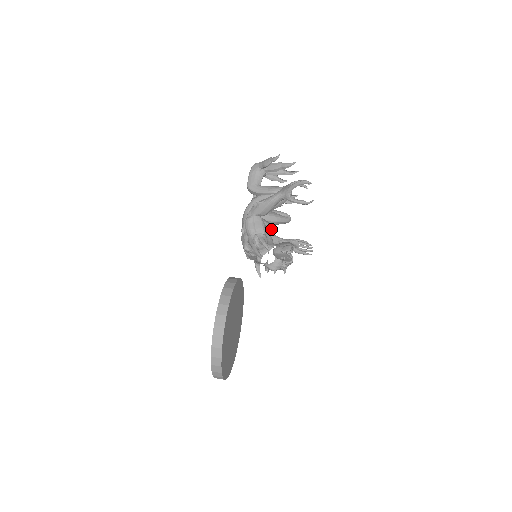
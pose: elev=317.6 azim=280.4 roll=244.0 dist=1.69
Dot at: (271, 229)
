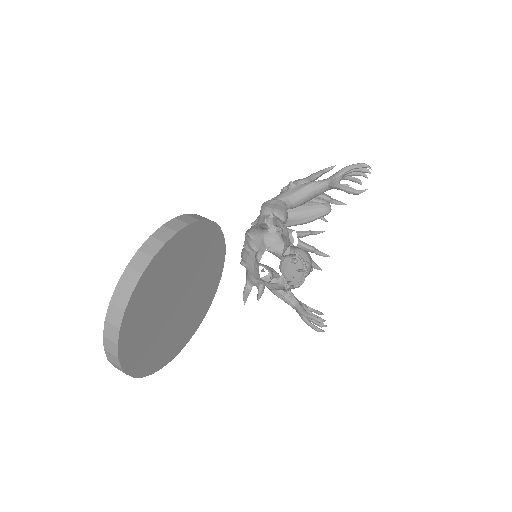
Dot at: (288, 245)
